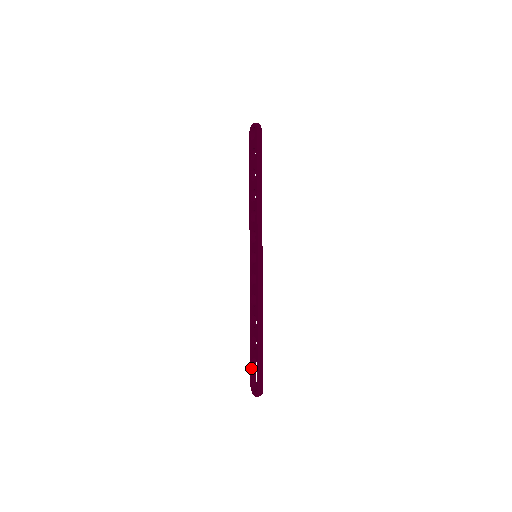
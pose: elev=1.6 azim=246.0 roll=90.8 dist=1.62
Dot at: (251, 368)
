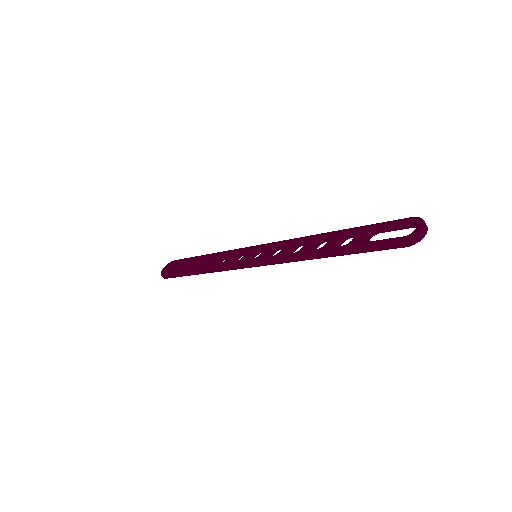
Dot at: (377, 240)
